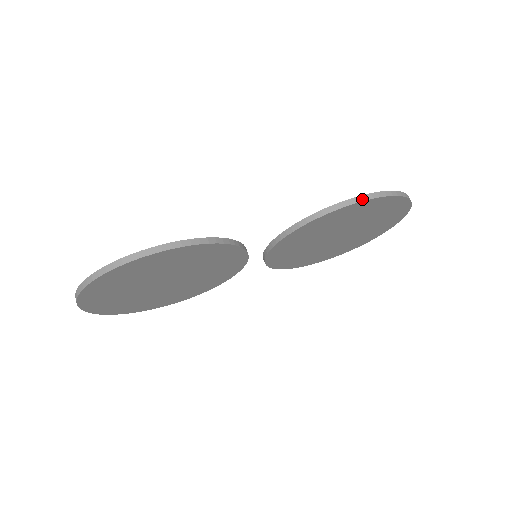
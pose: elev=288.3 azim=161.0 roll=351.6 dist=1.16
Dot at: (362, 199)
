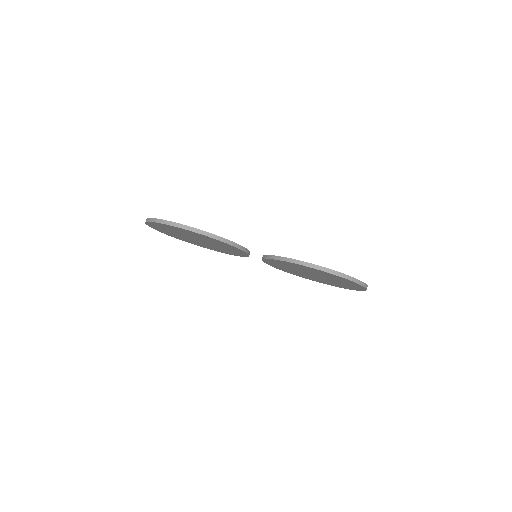
Dot at: (320, 268)
